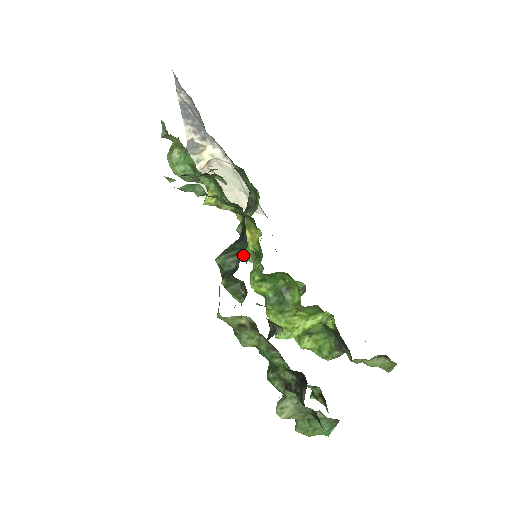
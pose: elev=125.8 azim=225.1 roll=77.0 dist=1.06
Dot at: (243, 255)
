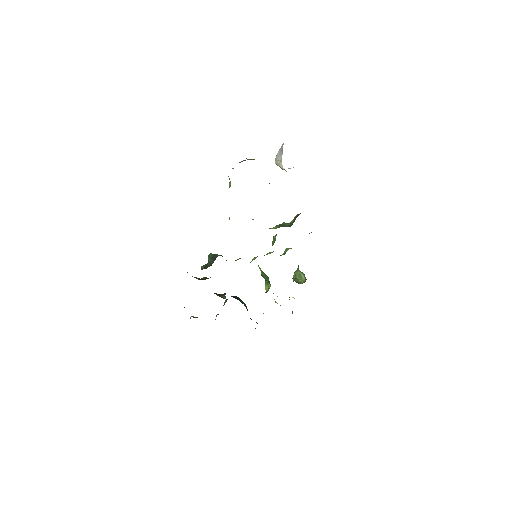
Dot at: (272, 241)
